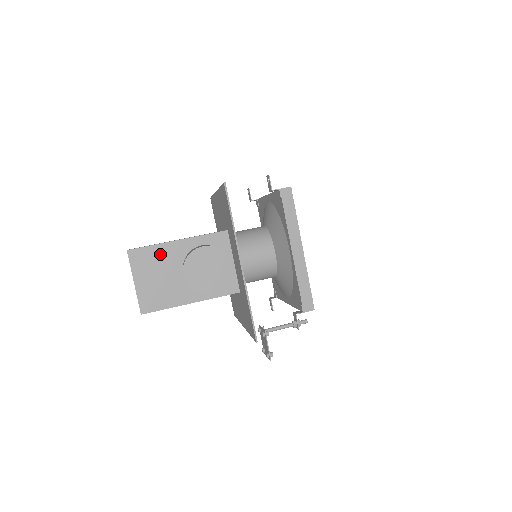
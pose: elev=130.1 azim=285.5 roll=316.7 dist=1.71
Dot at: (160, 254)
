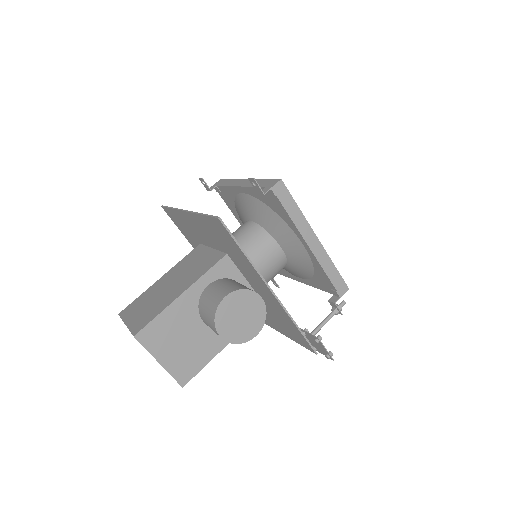
Dot at: (171, 319)
